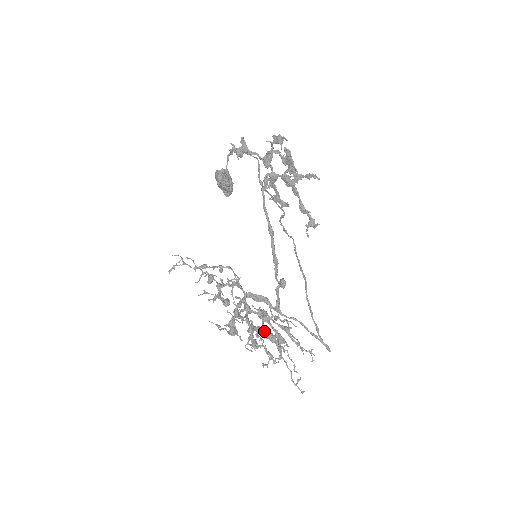
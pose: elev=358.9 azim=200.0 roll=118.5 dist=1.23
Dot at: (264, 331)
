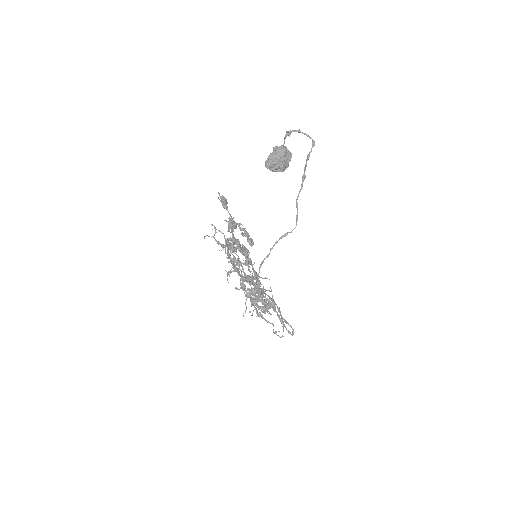
Dot at: occluded
